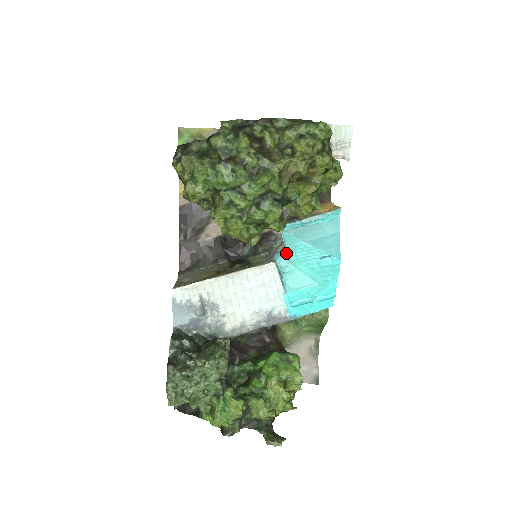
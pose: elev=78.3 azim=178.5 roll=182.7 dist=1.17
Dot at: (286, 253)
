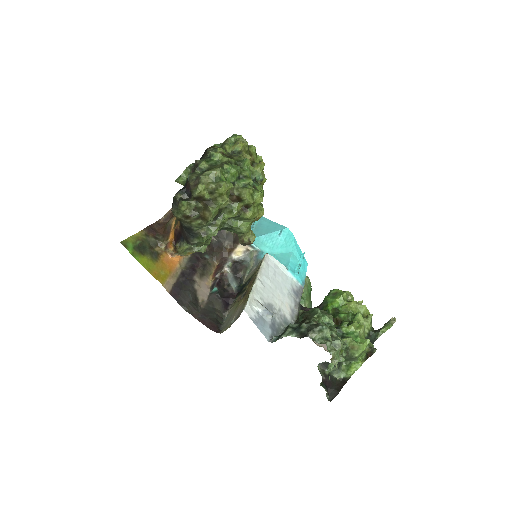
Dot at: (261, 251)
